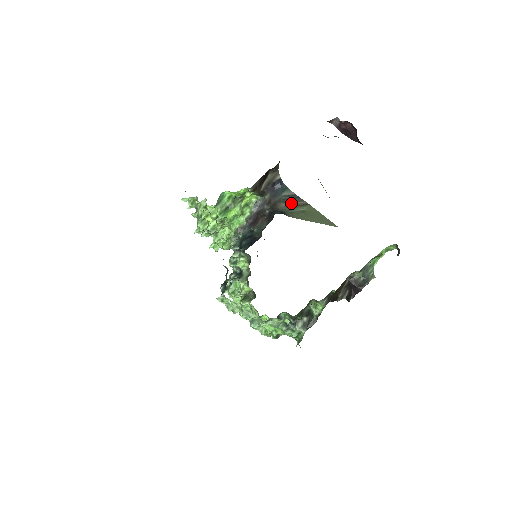
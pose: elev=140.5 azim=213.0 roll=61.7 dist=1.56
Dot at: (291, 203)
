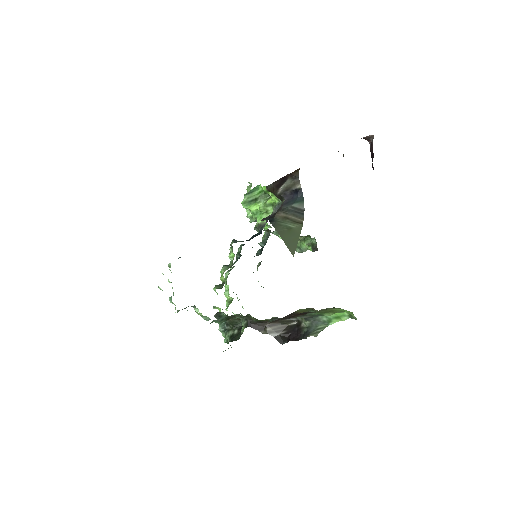
Dot at: (289, 216)
